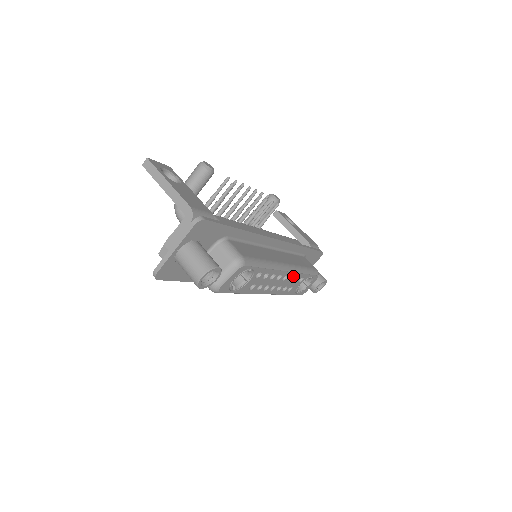
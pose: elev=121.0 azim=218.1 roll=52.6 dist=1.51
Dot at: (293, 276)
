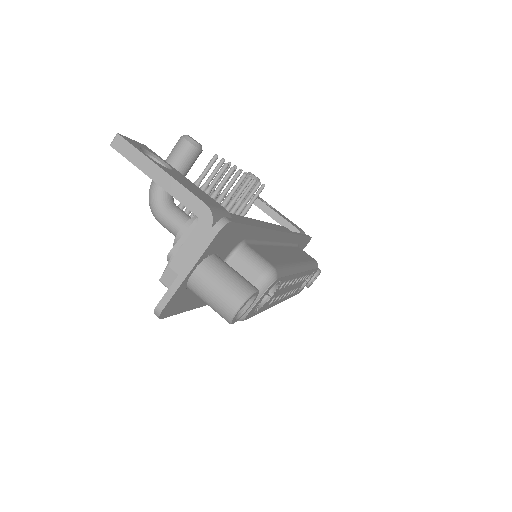
Dot at: (303, 275)
